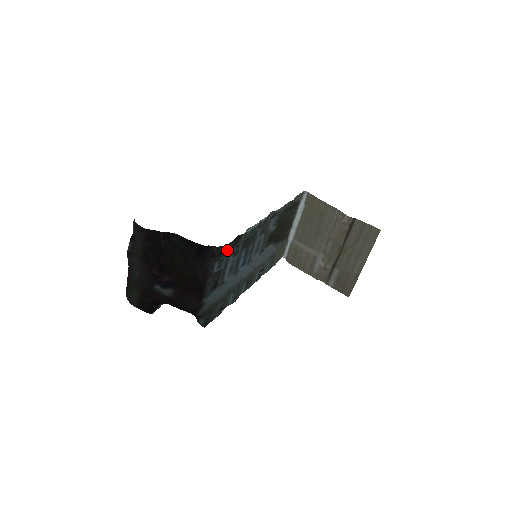
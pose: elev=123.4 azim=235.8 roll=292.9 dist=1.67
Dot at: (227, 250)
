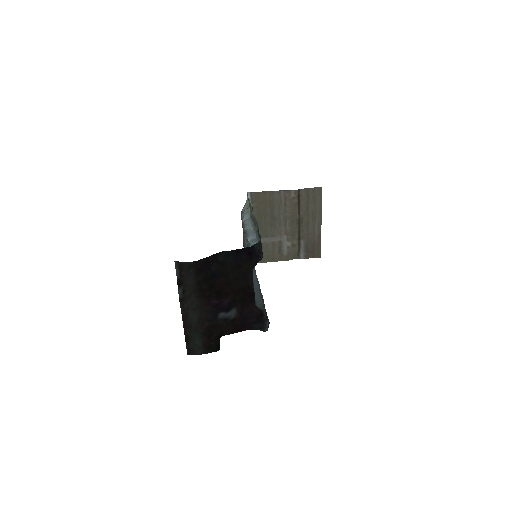
Dot at: occluded
